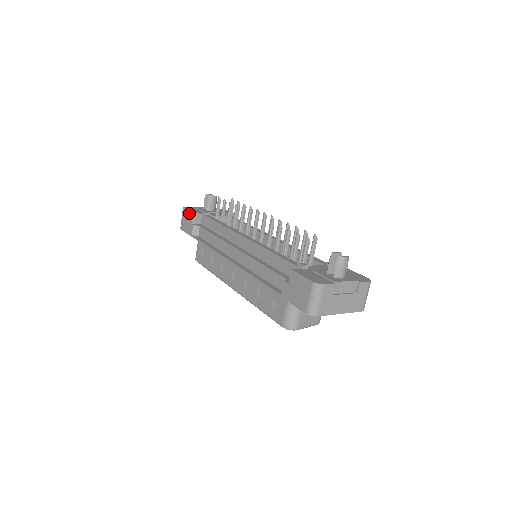
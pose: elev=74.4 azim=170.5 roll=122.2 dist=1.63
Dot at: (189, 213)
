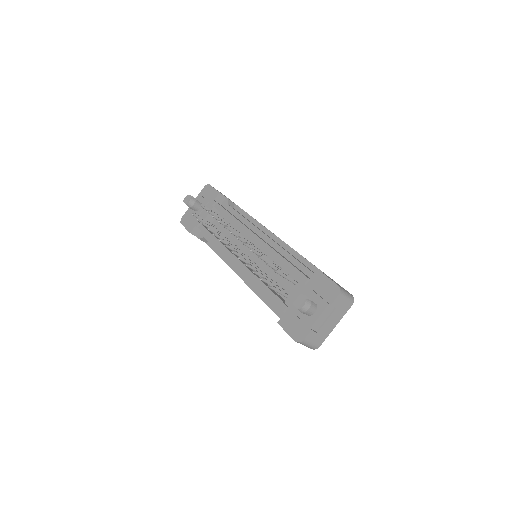
Dot at: (188, 231)
